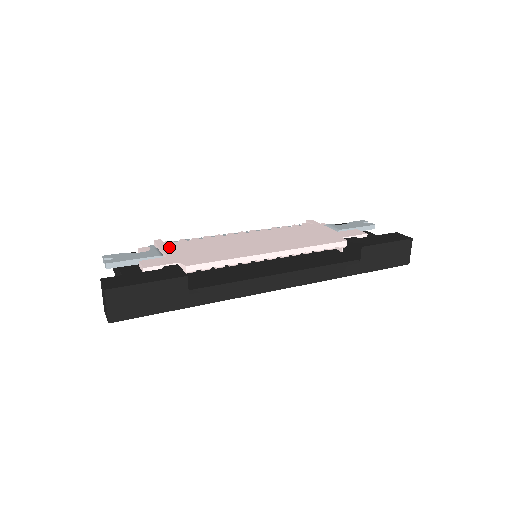
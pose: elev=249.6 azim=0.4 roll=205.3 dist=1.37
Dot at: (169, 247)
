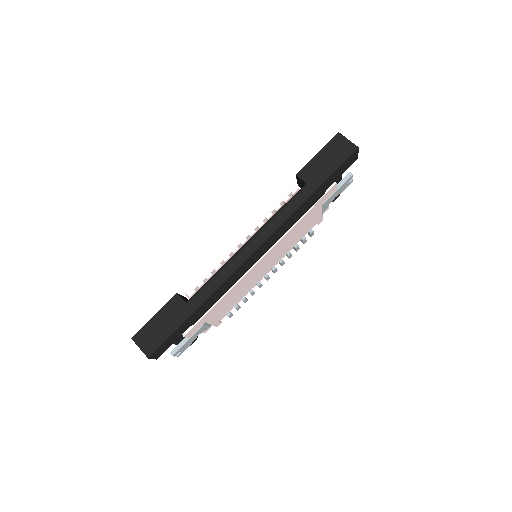
Dot at: occluded
